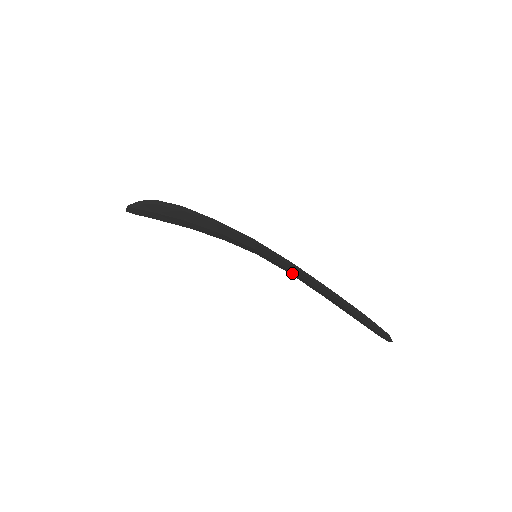
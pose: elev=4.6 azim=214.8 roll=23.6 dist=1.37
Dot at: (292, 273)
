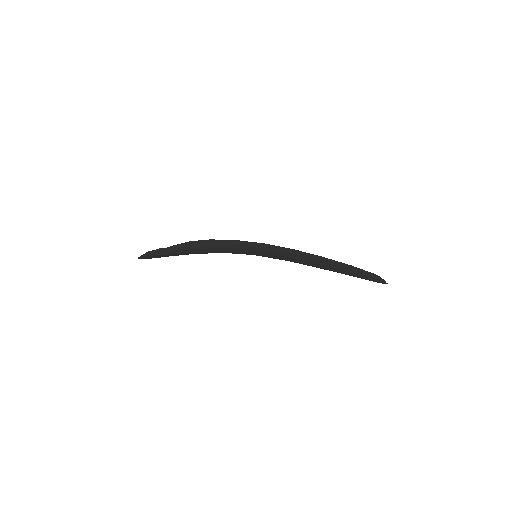
Dot at: occluded
